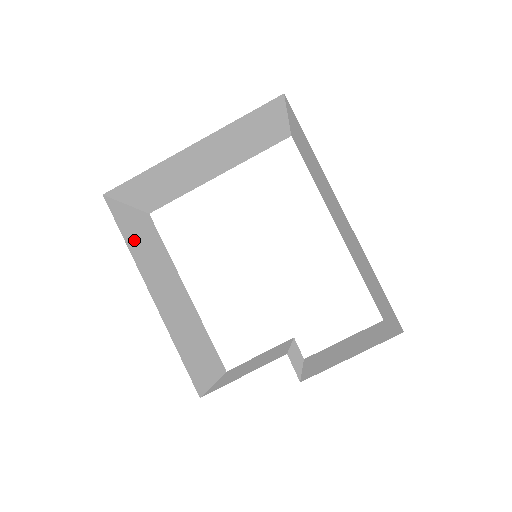
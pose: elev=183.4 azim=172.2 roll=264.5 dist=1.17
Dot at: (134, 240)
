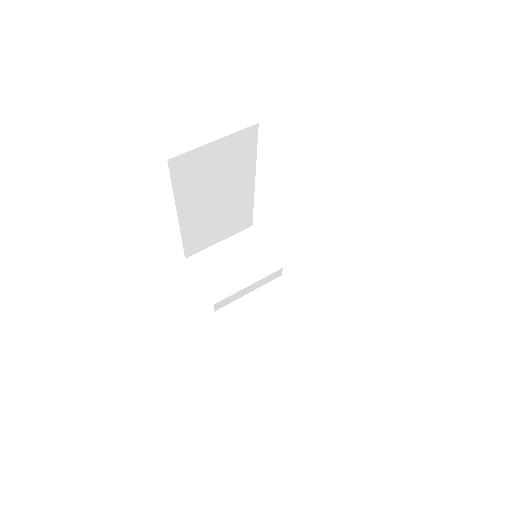
Dot at: (192, 179)
